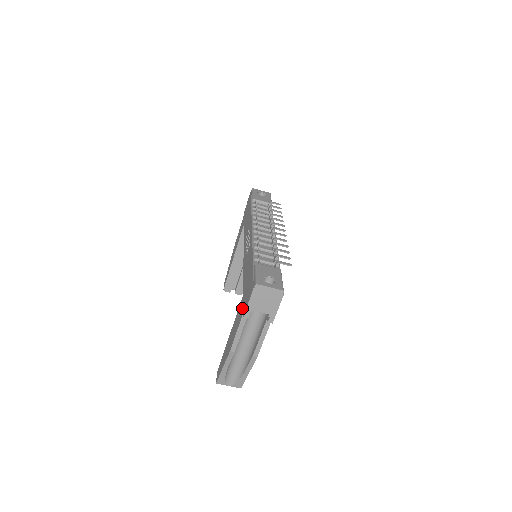
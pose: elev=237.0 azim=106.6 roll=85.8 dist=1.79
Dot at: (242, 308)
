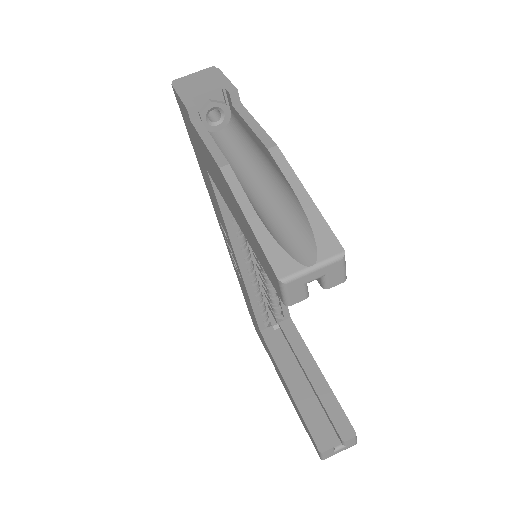
Dot at: occluded
